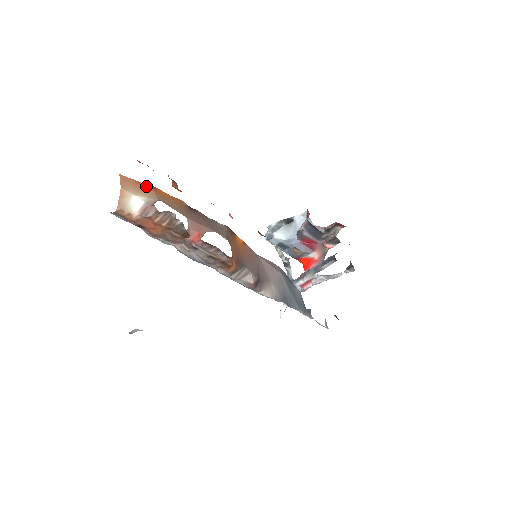
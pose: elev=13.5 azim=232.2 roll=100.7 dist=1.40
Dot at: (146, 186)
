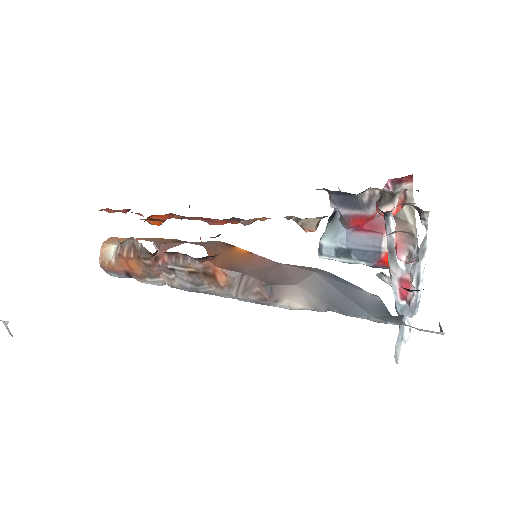
Dot at: occluded
